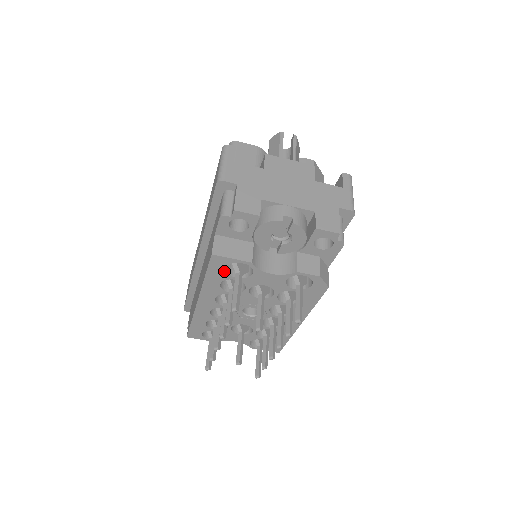
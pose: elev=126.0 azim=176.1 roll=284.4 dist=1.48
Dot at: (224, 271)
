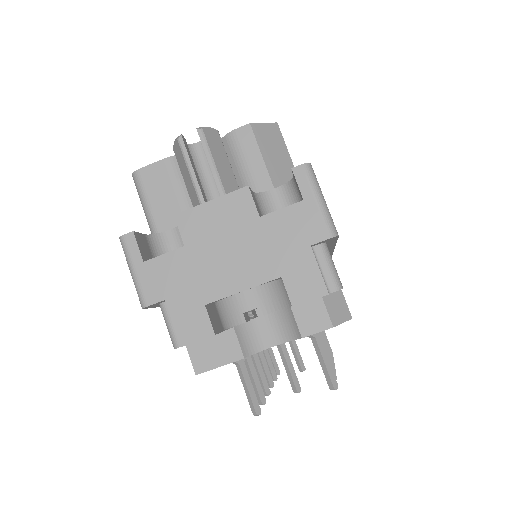
Dot at: occluded
